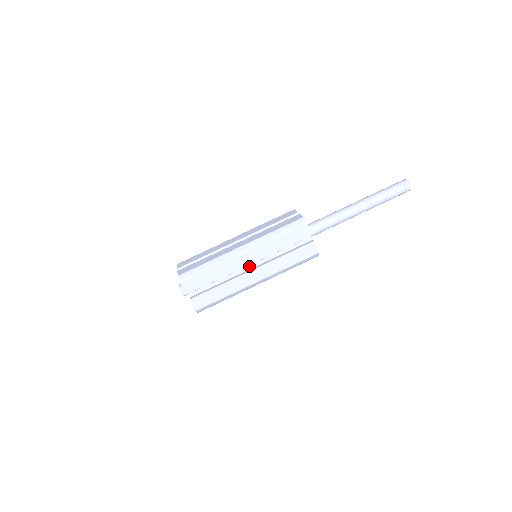
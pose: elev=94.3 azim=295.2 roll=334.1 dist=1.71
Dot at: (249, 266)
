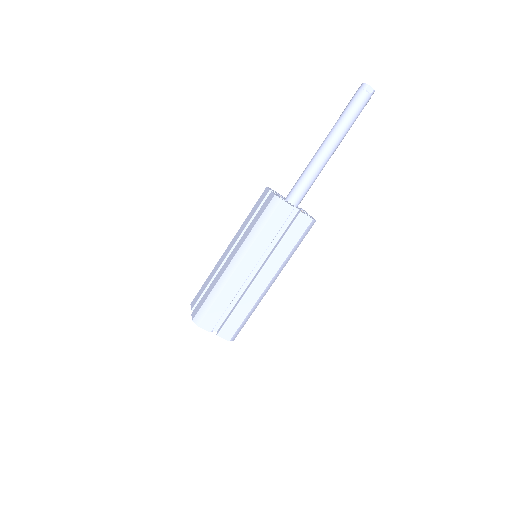
Dot at: (253, 272)
